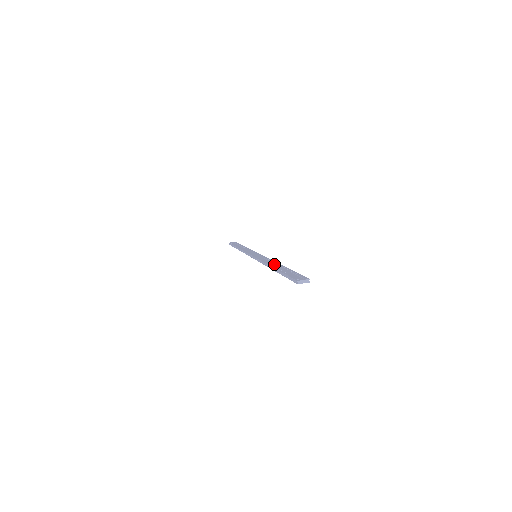
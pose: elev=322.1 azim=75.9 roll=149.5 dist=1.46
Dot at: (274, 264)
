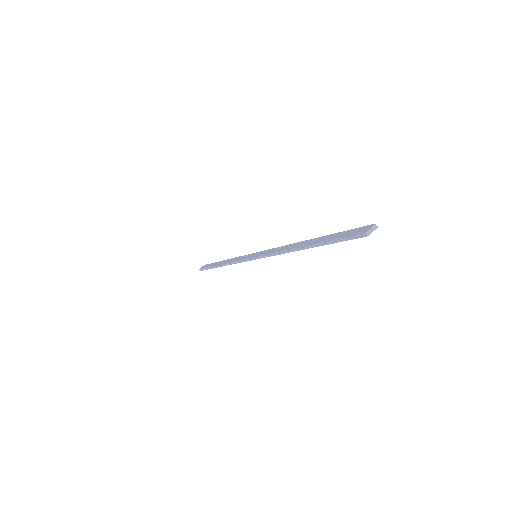
Dot at: (298, 245)
